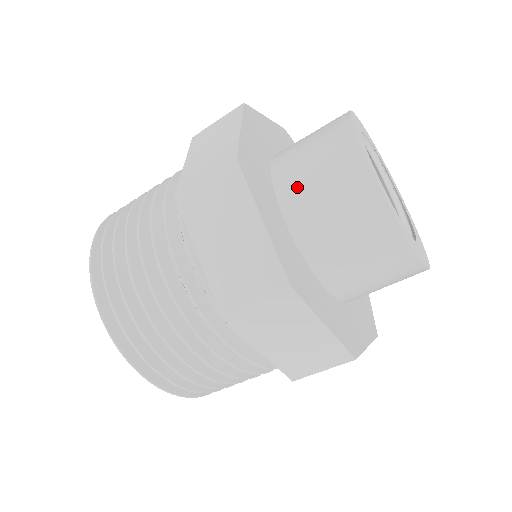
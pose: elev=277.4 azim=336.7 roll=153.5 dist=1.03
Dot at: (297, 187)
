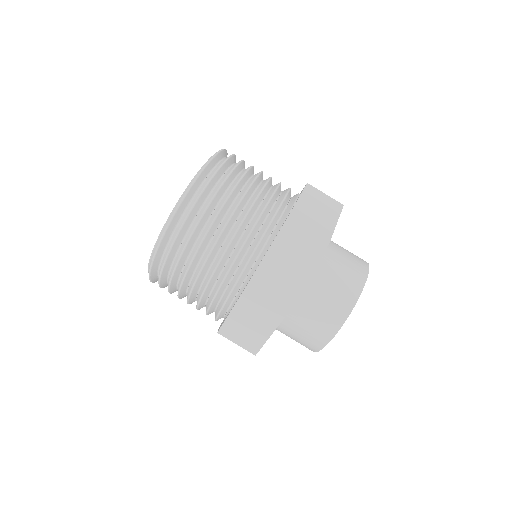
Dot at: (301, 310)
